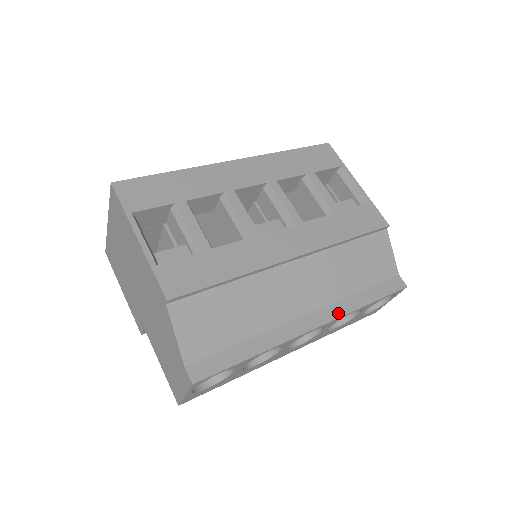
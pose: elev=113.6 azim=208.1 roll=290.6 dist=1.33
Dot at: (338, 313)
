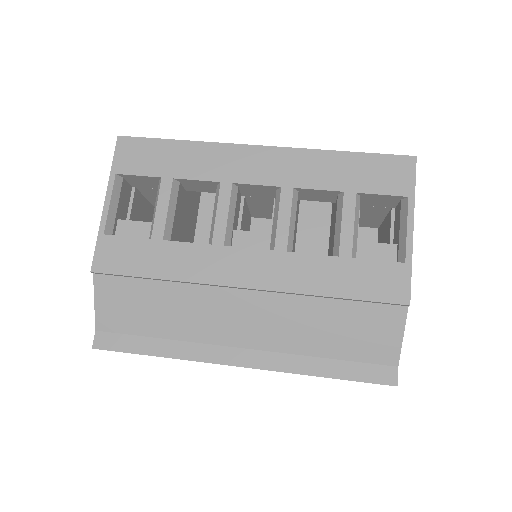
Dot at: (276, 365)
